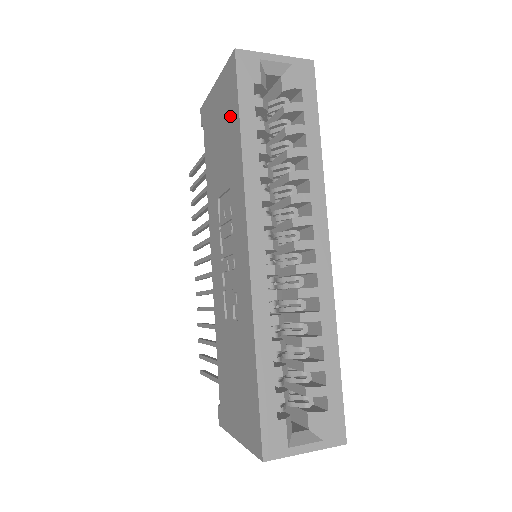
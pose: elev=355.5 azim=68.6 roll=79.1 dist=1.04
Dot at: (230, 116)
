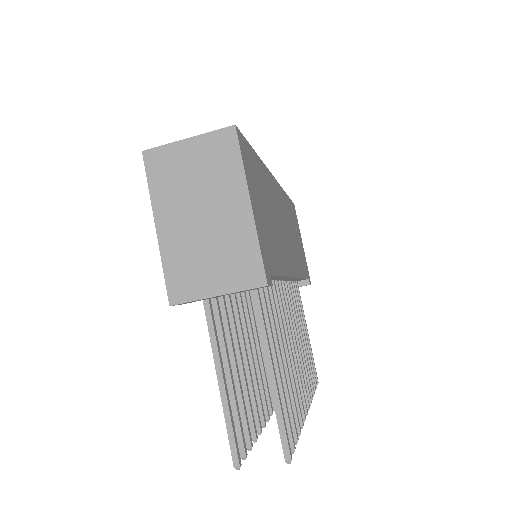
Dot at: occluded
